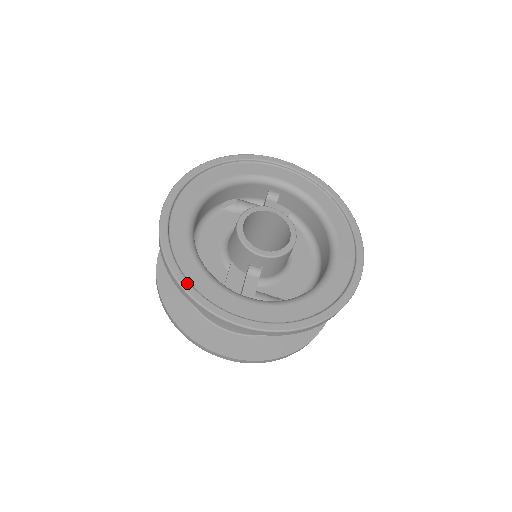
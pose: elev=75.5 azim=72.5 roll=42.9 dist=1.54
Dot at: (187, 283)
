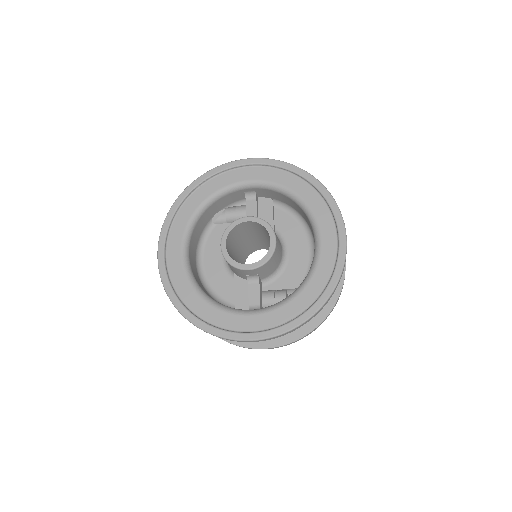
Dot at: (197, 320)
